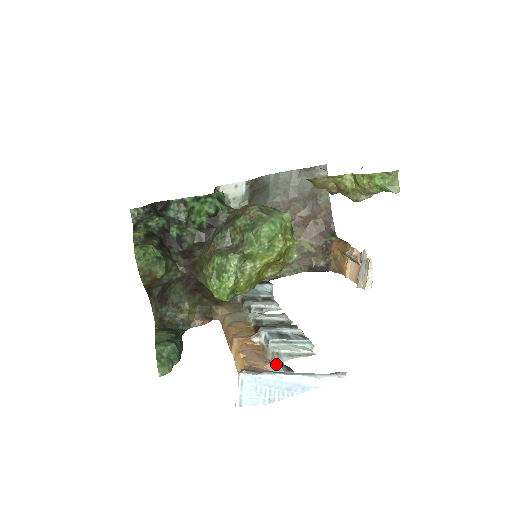
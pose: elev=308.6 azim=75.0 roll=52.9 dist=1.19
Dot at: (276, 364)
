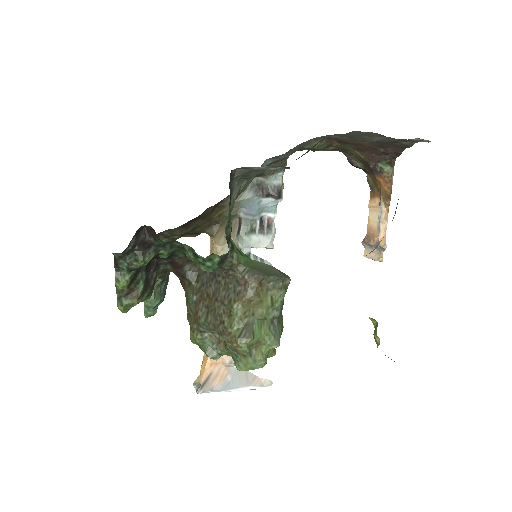
Dot at: (230, 364)
